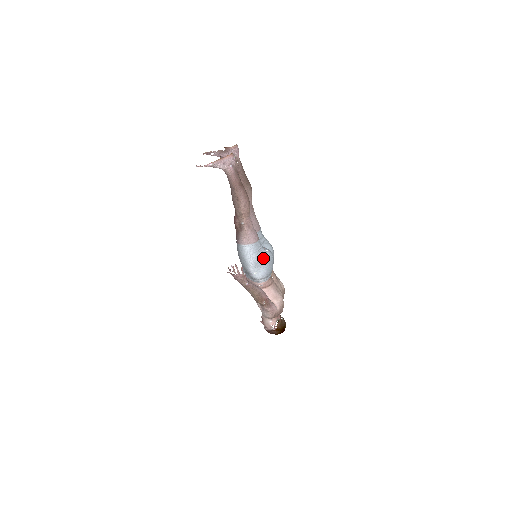
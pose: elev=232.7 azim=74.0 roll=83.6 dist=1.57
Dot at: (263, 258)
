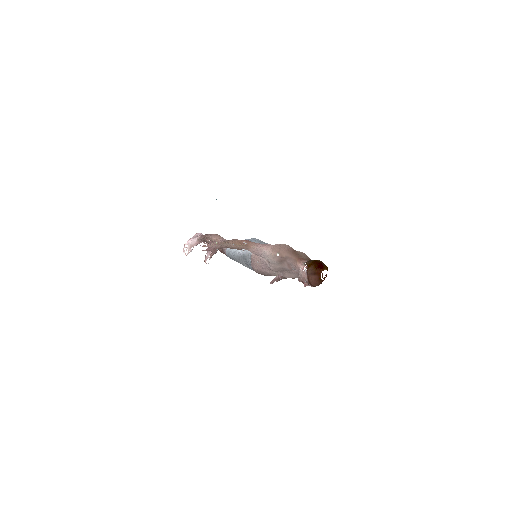
Dot at: occluded
